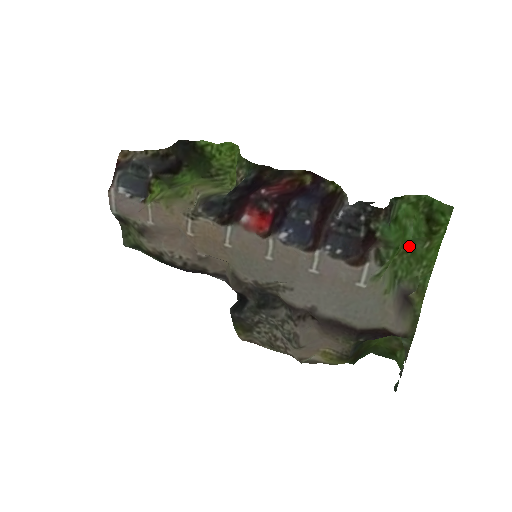
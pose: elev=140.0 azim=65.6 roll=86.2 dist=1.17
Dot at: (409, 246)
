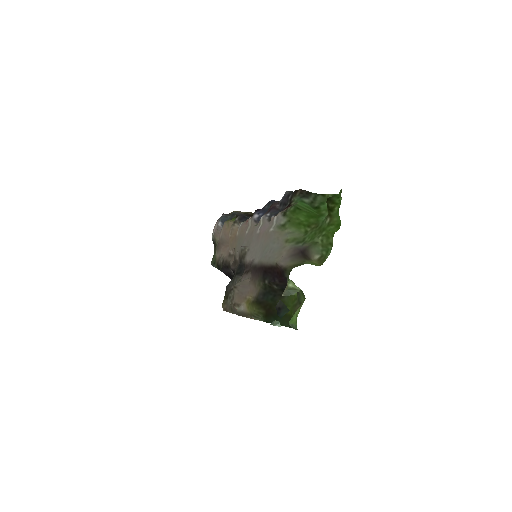
Dot at: (320, 224)
